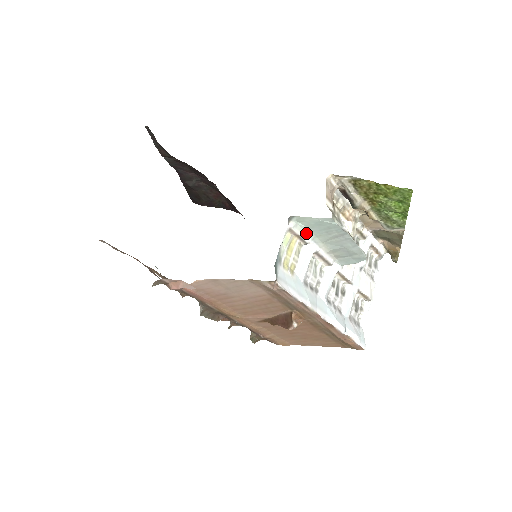
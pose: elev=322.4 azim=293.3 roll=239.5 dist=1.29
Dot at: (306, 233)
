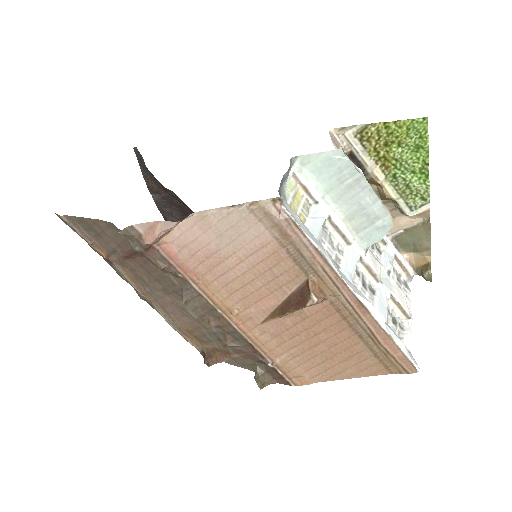
Dot at: (314, 186)
